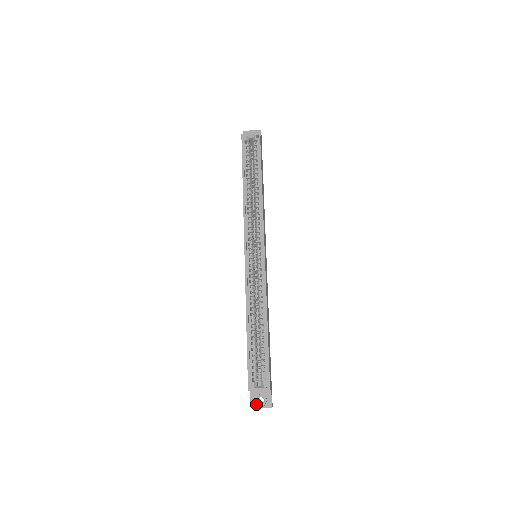
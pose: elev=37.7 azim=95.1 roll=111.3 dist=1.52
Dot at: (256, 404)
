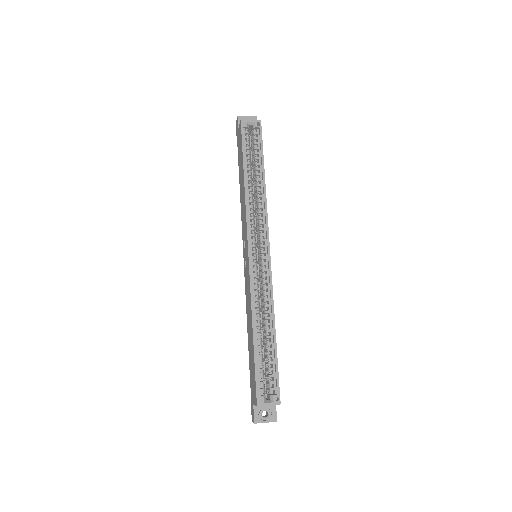
Dot at: (260, 419)
